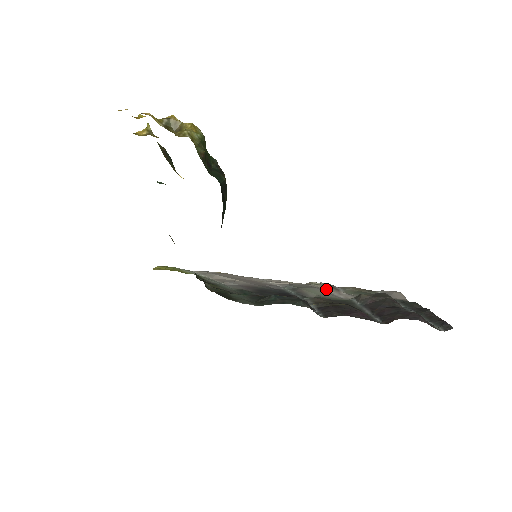
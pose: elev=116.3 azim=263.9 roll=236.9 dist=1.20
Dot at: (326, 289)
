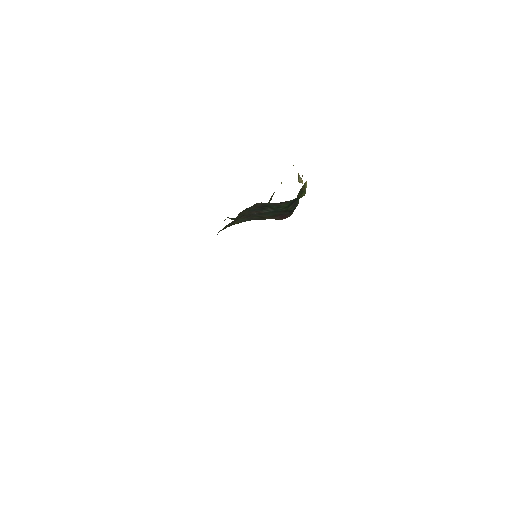
Dot at: occluded
